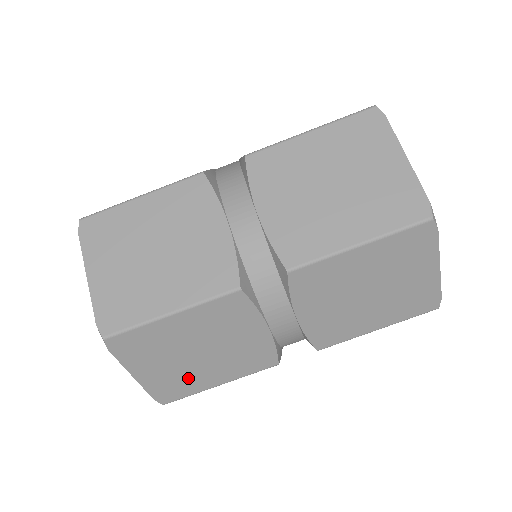
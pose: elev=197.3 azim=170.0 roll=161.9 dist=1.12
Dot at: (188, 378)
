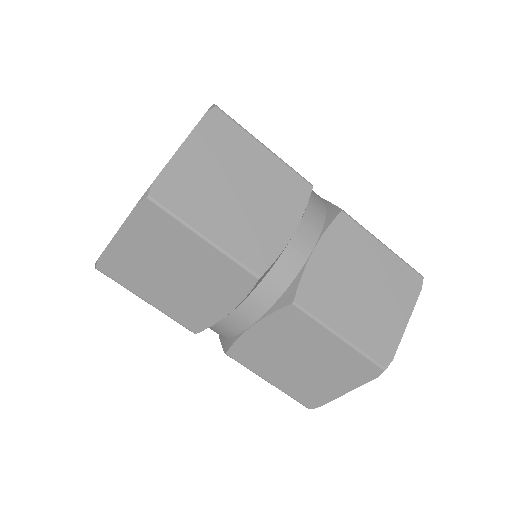
Dot at: (140, 276)
